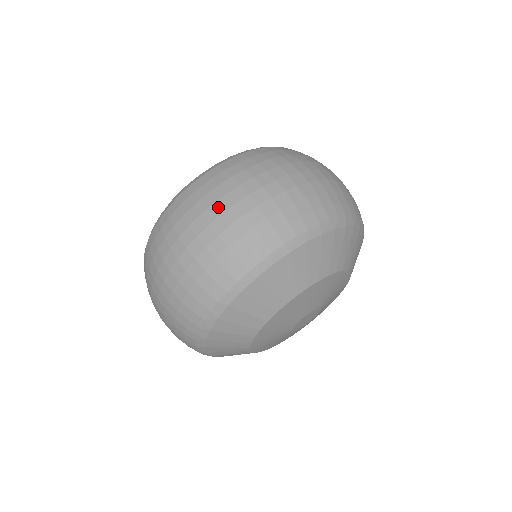
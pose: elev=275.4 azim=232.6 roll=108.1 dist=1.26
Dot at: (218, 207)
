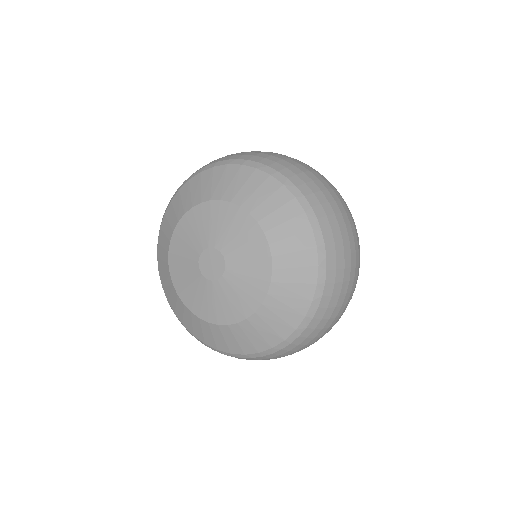
Dot at: occluded
